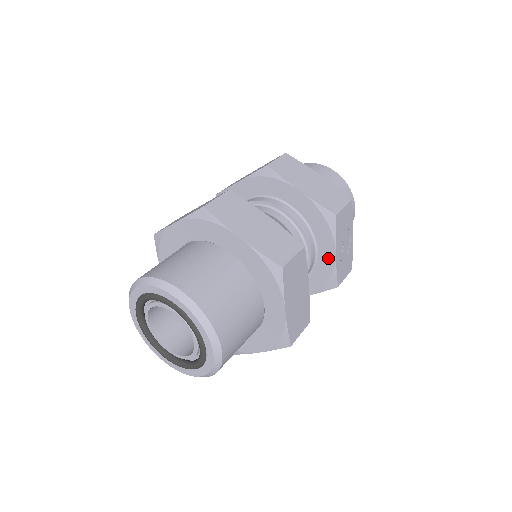
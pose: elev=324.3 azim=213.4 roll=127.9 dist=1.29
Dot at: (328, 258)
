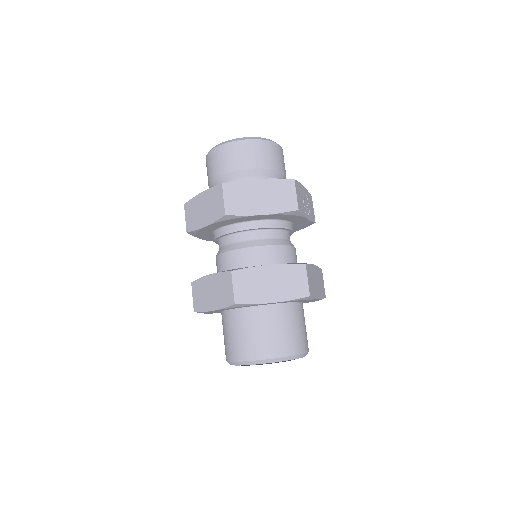
Dot at: (302, 221)
